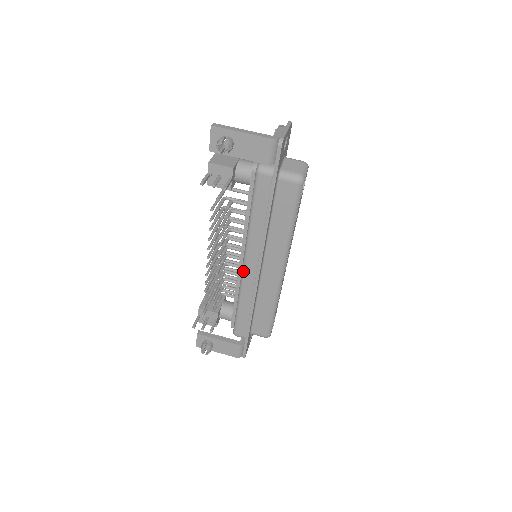
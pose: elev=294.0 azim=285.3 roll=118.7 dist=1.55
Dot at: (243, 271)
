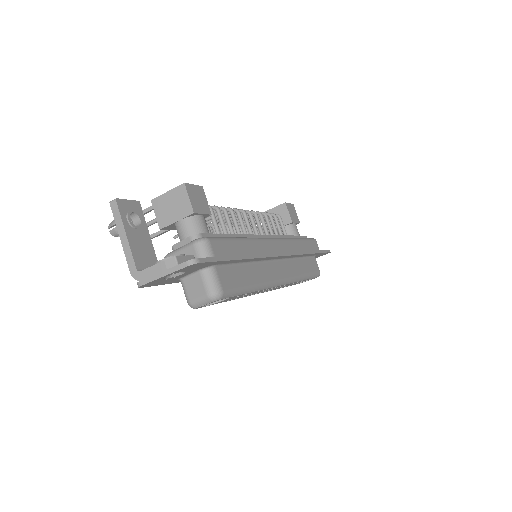
Dot at: occluded
